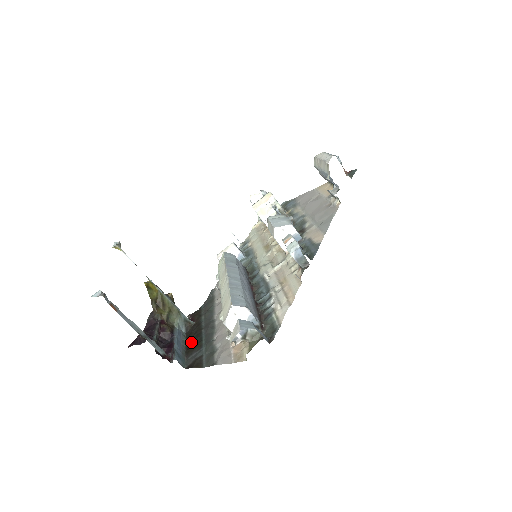
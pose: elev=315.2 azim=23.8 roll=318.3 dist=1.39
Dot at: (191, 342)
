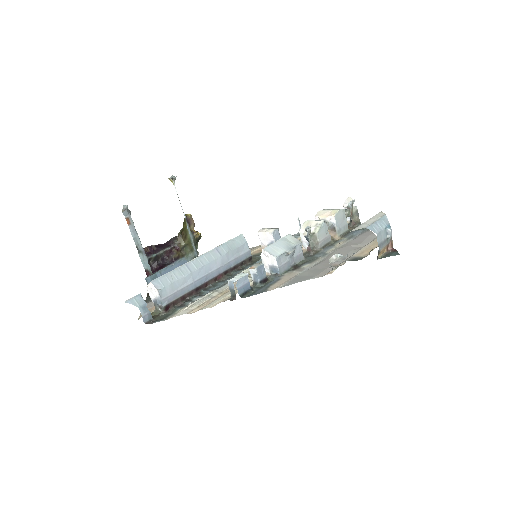
Dot at: occluded
